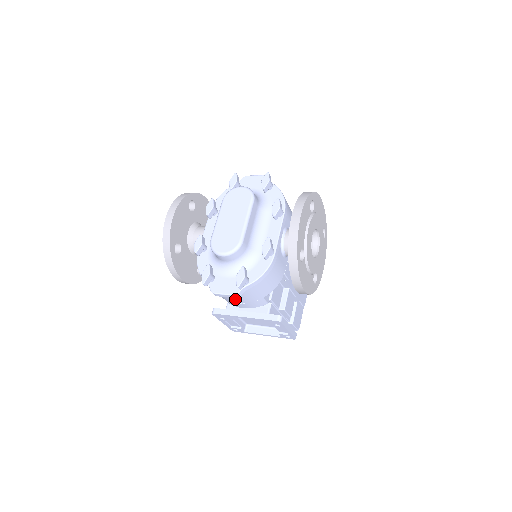
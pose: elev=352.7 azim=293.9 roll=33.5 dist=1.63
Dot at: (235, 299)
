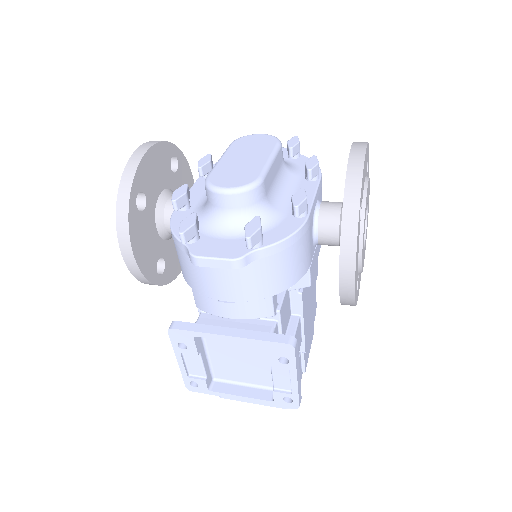
Dot at: (225, 287)
